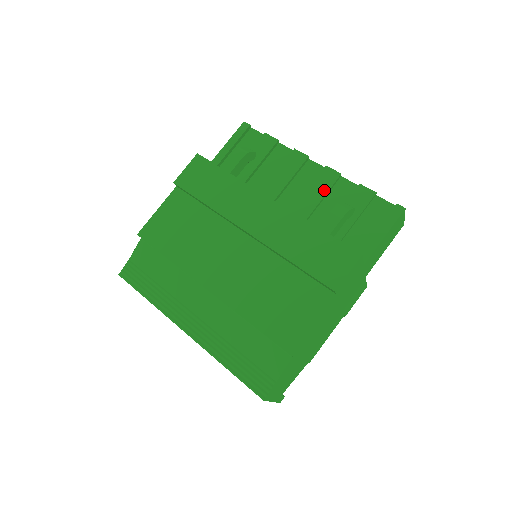
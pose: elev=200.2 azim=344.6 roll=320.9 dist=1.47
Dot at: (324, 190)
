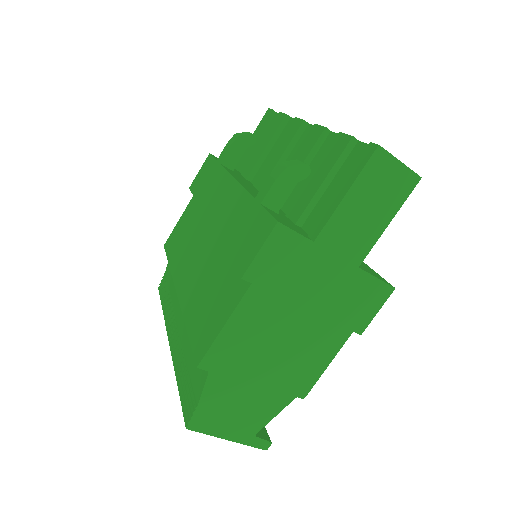
Dot at: (305, 155)
